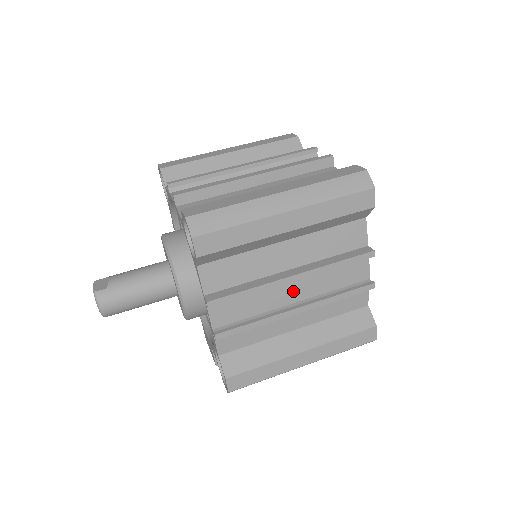
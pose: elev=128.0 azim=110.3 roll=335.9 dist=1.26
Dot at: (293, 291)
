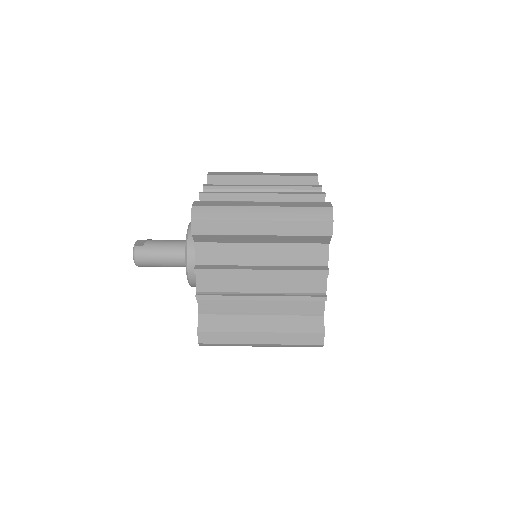
Dot at: (262, 283)
